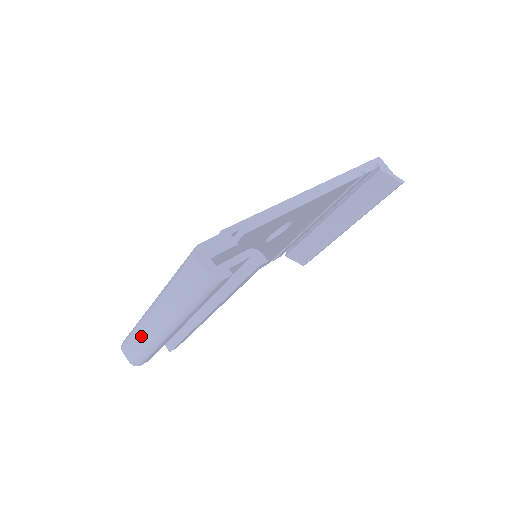
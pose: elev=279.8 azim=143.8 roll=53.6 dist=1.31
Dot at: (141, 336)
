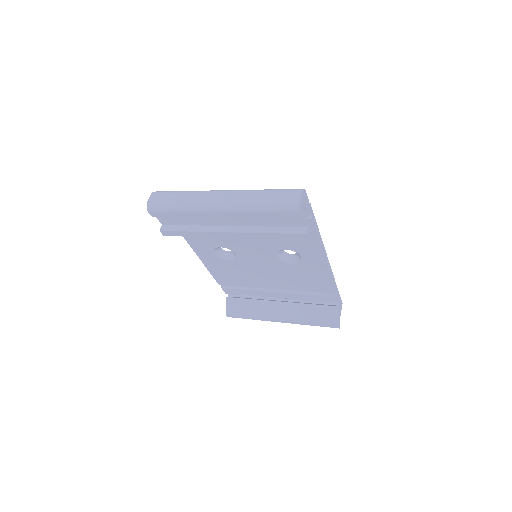
Dot at: (189, 196)
